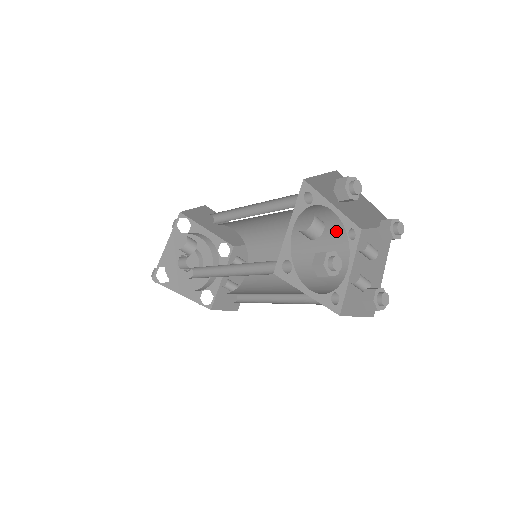
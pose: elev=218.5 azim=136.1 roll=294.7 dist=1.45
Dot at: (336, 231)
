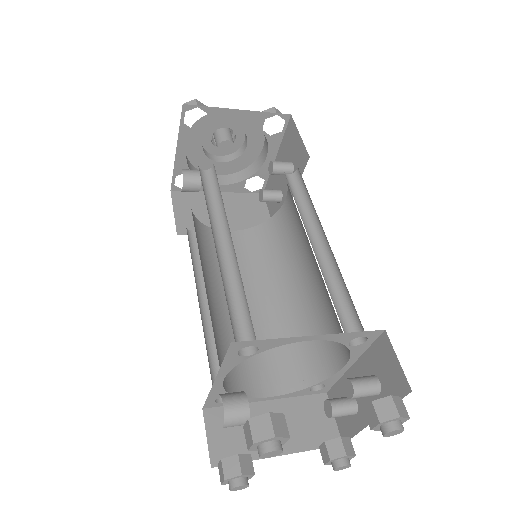
Dot at: occluded
